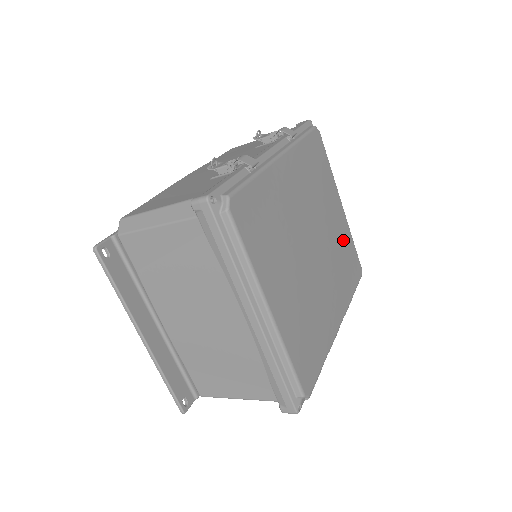
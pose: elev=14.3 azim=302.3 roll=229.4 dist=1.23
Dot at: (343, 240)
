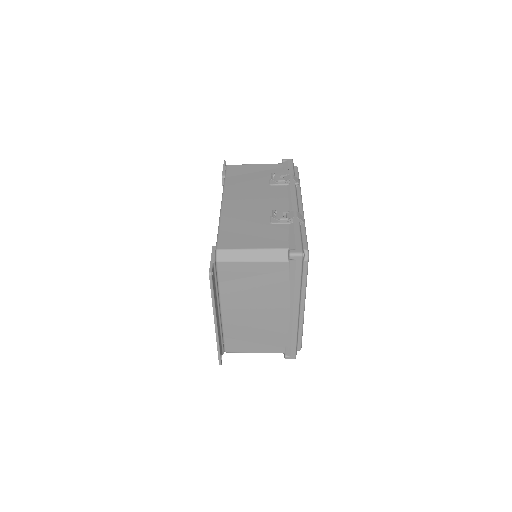
Dot at: occluded
